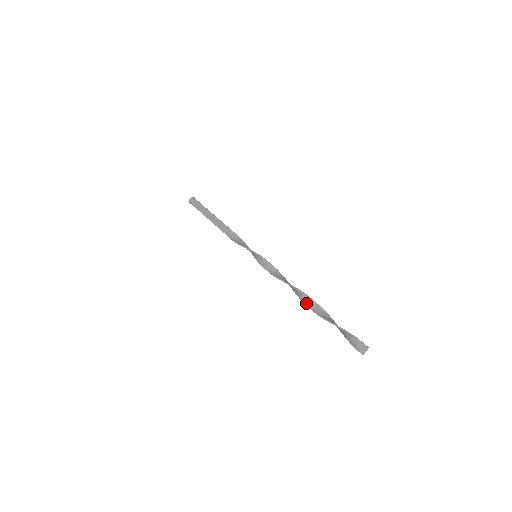
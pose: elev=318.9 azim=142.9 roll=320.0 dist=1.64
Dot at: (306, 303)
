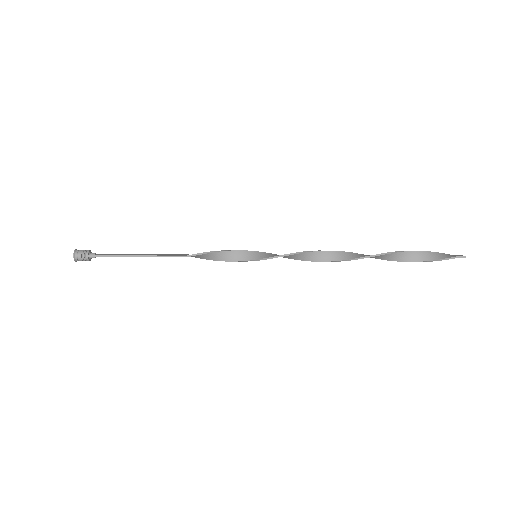
Dot at: (367, 255)
